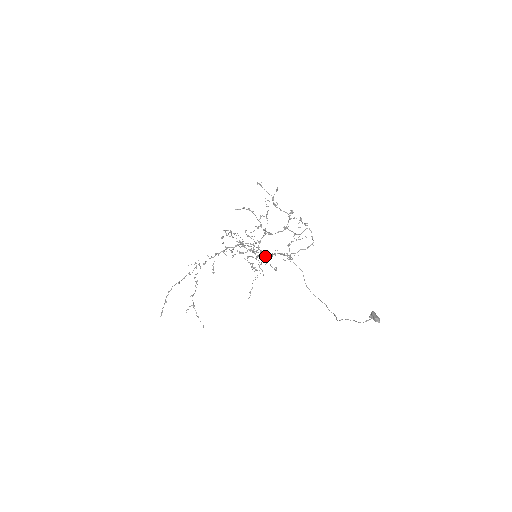
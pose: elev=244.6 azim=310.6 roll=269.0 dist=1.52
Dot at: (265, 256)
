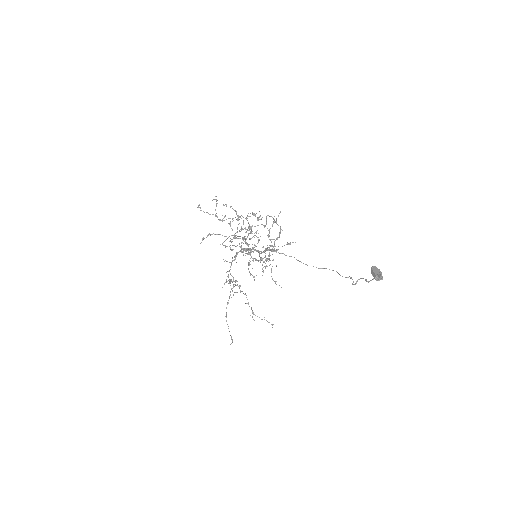
Dot at: occluded
